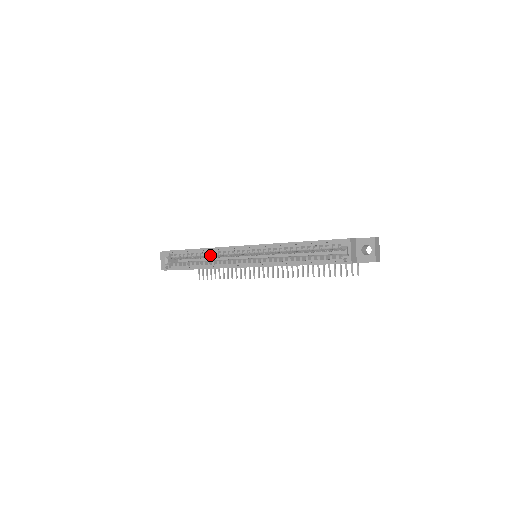
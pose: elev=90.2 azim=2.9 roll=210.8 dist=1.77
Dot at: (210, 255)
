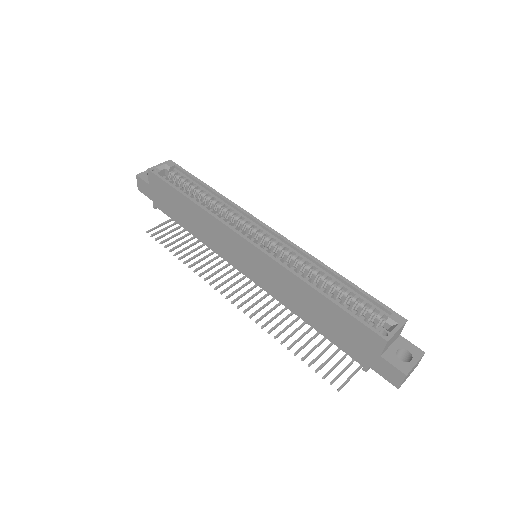
Dot at: (216, 204)
